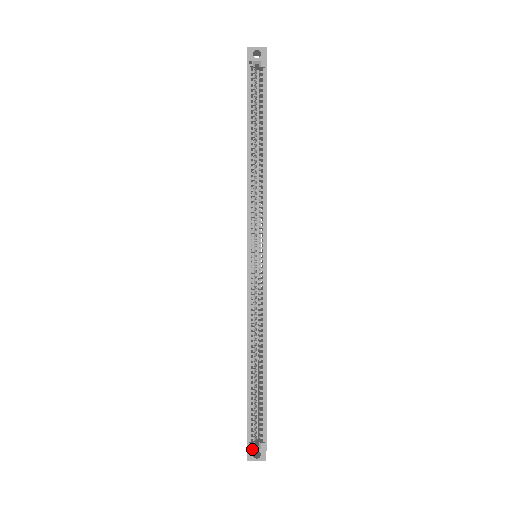
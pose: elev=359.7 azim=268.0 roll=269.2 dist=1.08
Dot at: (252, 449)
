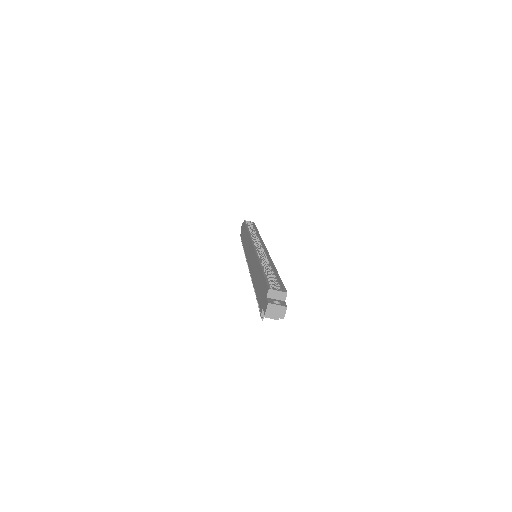
Dot at: (273, 289)
